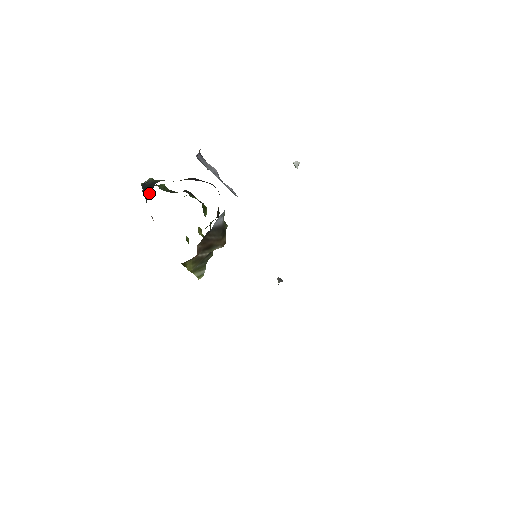
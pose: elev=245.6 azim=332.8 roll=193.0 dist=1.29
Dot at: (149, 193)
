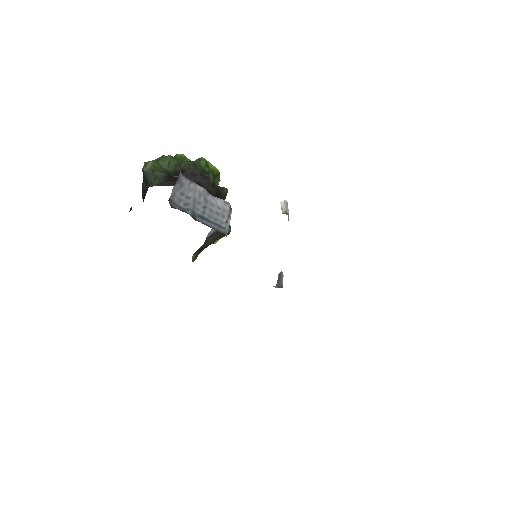
Dot at: (145, 195)
